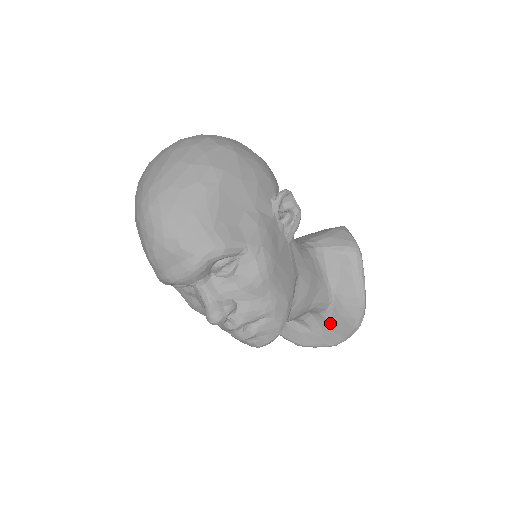
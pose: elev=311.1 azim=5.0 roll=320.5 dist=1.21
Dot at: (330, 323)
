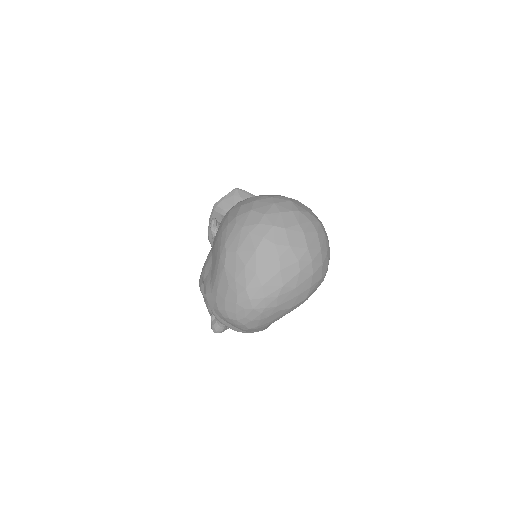
Dot at: occluded
